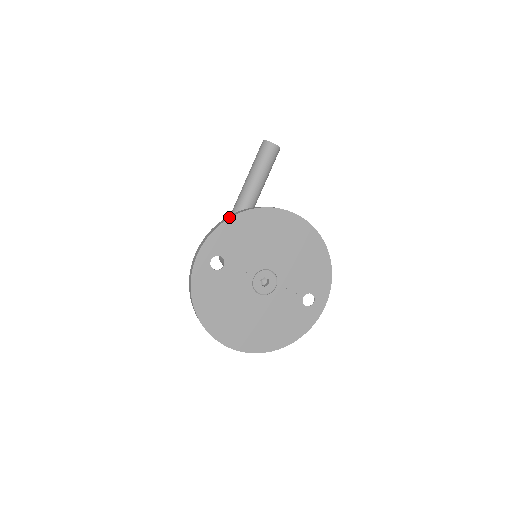
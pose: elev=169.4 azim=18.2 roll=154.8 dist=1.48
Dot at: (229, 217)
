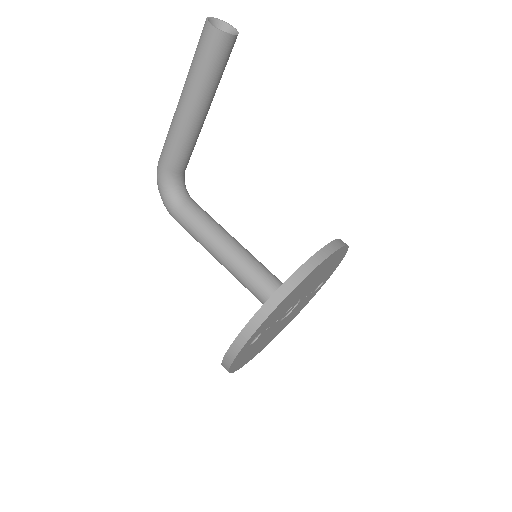
Dot at: (273, 308)
